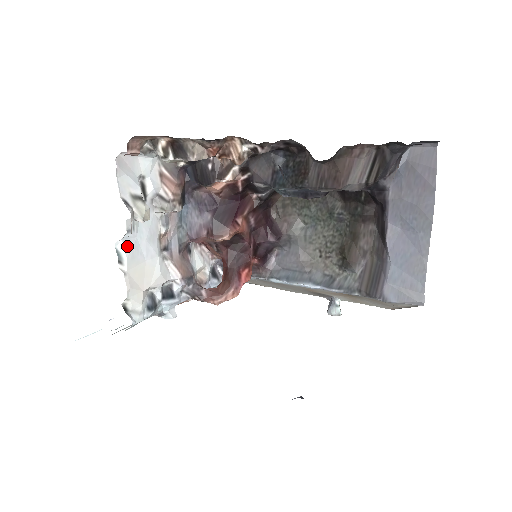
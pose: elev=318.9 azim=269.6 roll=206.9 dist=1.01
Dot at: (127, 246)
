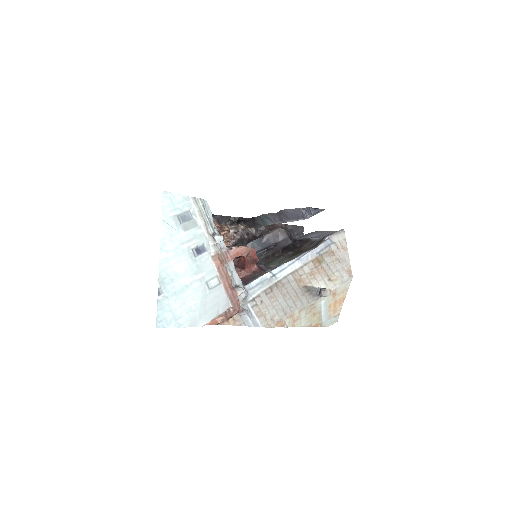
Dot at: occluded
